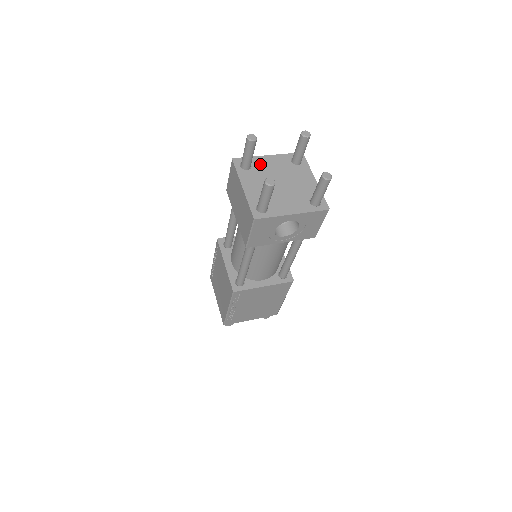
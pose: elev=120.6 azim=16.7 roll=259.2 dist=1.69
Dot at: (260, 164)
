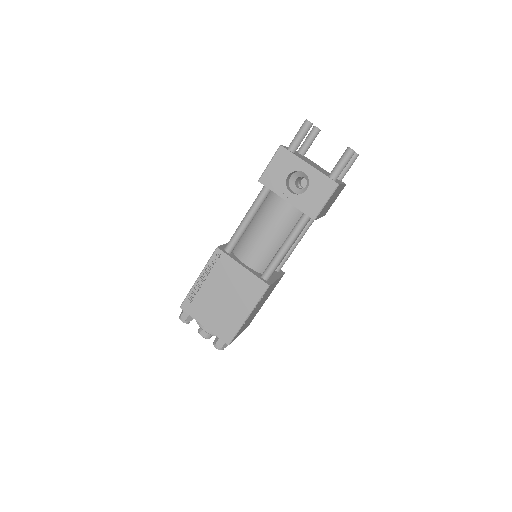
Dot at: (311, 161)
